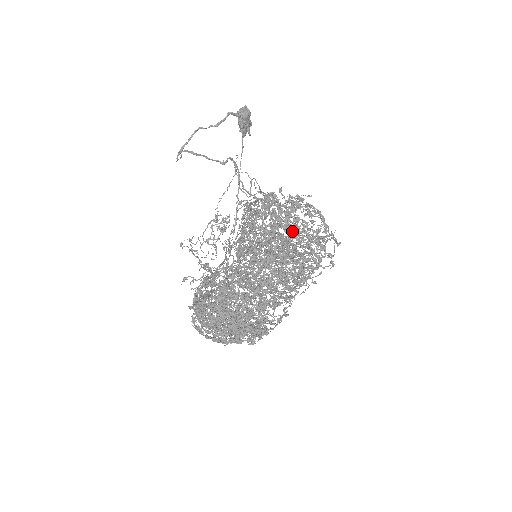
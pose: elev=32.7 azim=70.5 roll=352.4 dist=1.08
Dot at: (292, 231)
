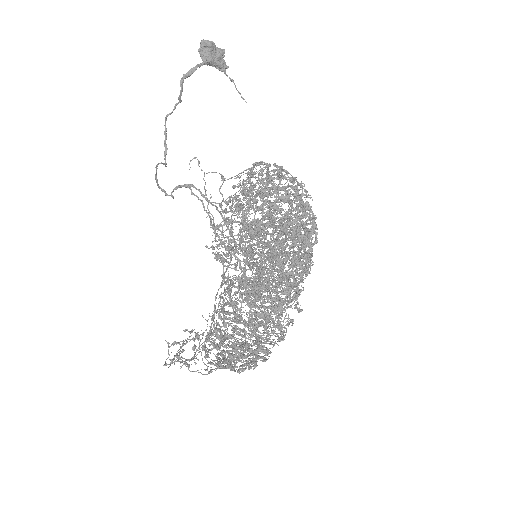
Dot at: (289, 203)
